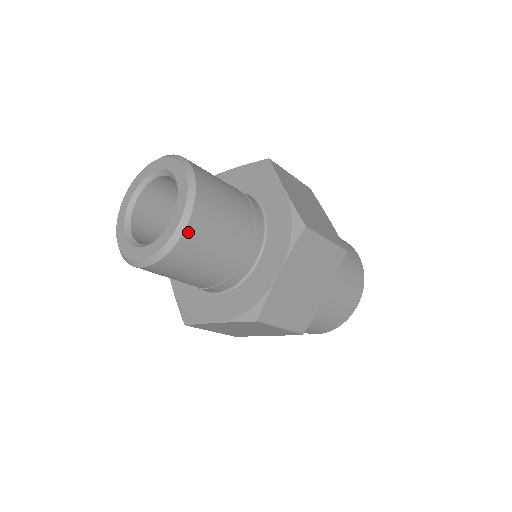
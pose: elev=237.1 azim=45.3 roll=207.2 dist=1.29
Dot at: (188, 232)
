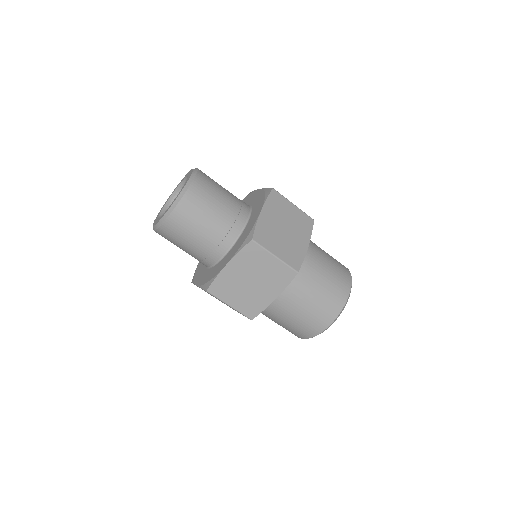
Dot at: (172, 217)
